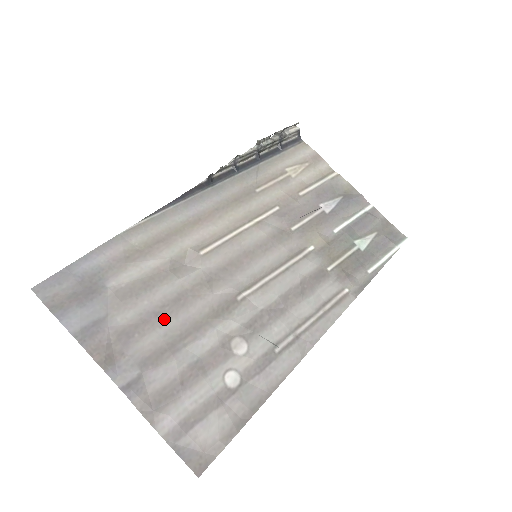
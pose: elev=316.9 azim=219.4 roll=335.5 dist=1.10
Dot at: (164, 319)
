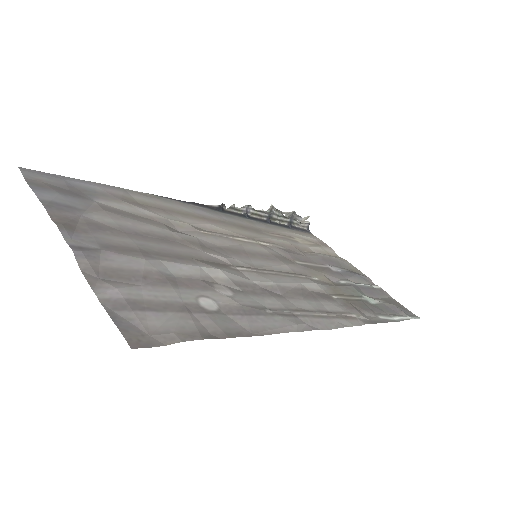
Dot at: (144, 239)
